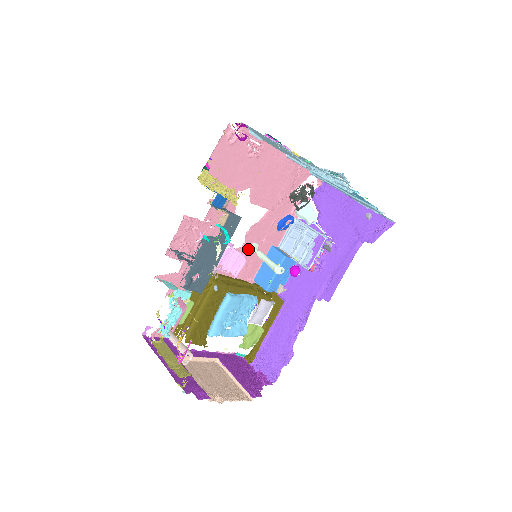
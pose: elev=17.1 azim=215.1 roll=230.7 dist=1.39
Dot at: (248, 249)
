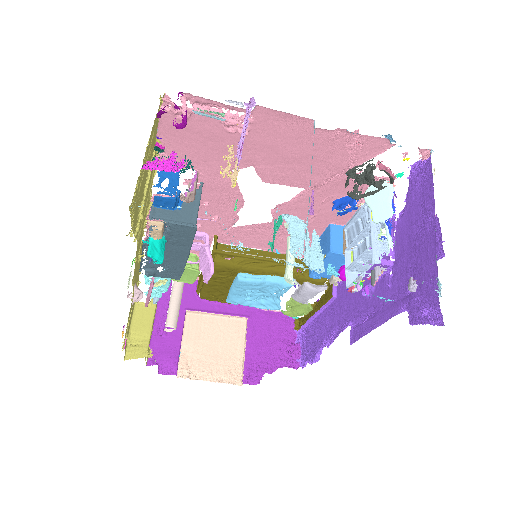
Dot at: (284, 225)
